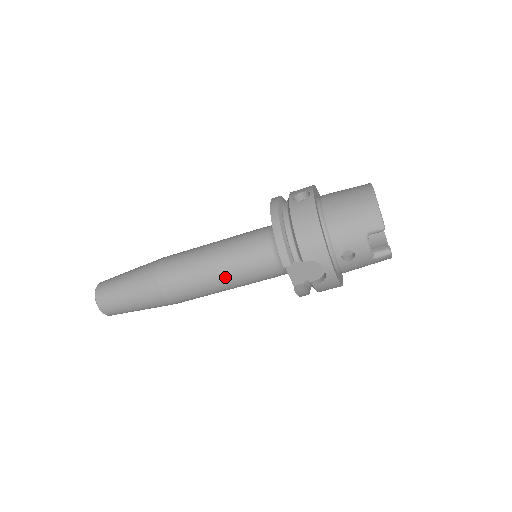
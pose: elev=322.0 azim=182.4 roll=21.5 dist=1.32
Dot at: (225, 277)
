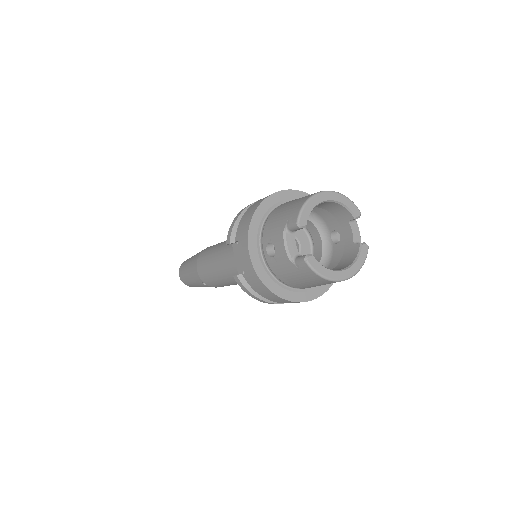
Dot at: (221, 260)
